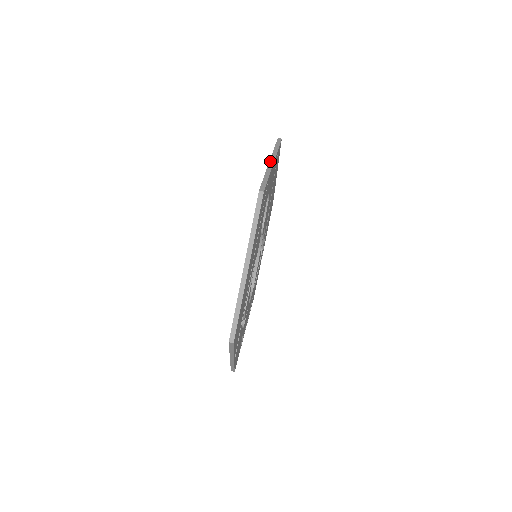
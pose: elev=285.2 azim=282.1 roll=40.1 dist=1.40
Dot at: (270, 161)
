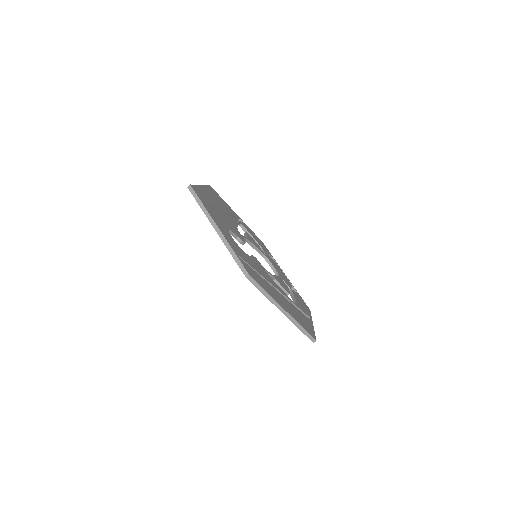
Dot at: (215, 230)
